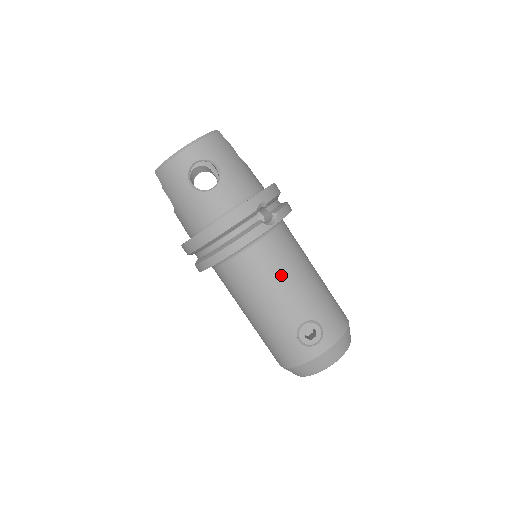
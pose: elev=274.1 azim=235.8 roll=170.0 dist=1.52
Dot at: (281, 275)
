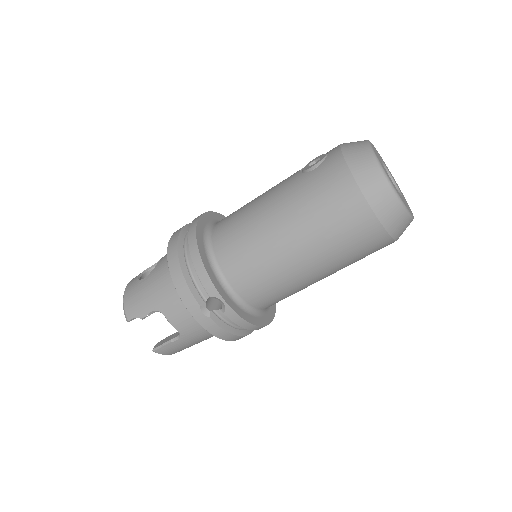
Dot at: (251, 201)
